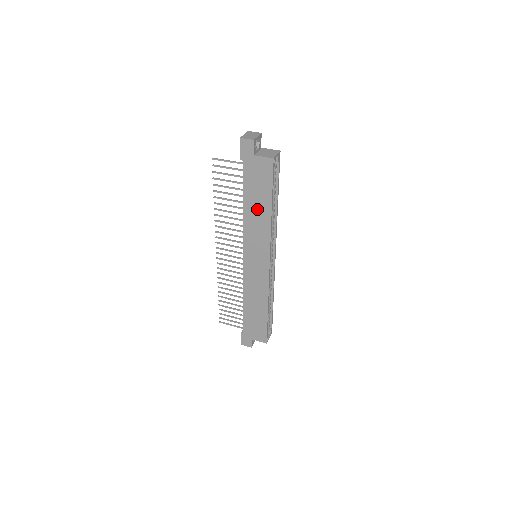
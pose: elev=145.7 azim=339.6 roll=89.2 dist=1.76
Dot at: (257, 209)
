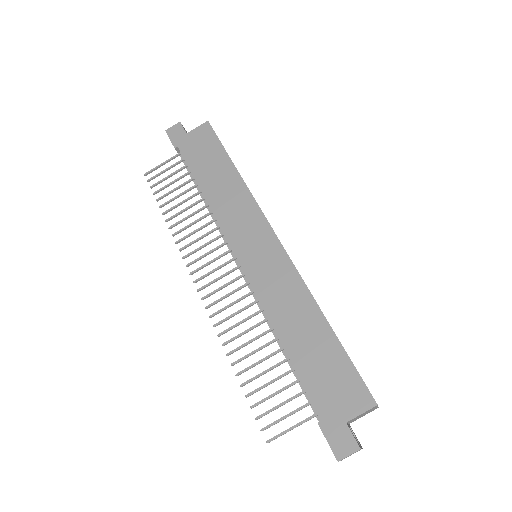
Dot at: (219, 181)
